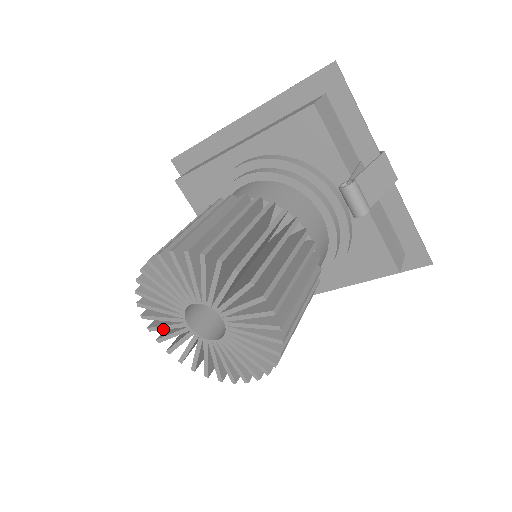
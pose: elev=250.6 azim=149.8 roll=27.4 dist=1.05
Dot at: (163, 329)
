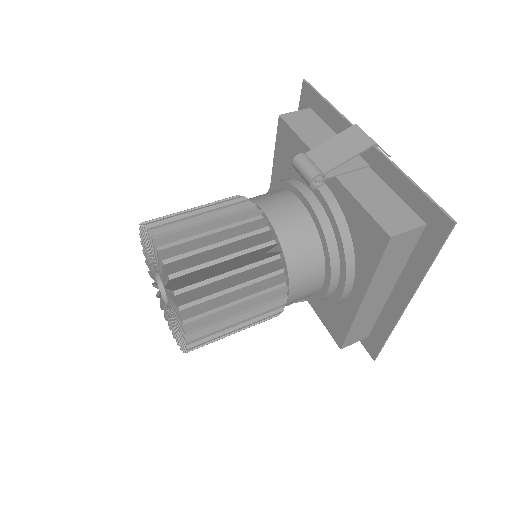
Dot at: (165, 313)
